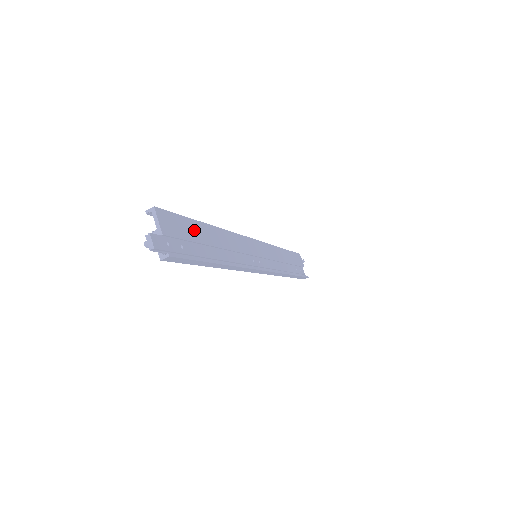
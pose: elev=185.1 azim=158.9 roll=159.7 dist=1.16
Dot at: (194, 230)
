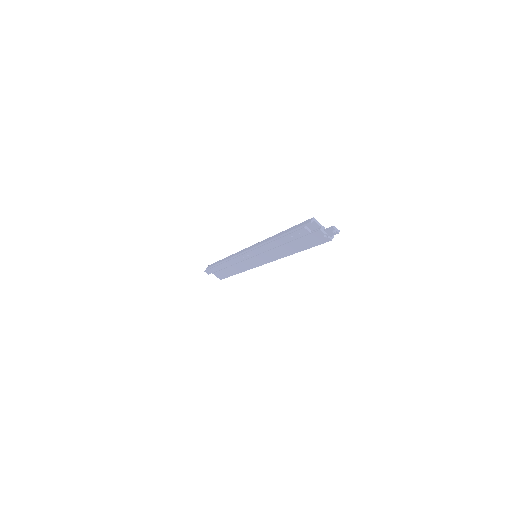
Dot at: occluded
